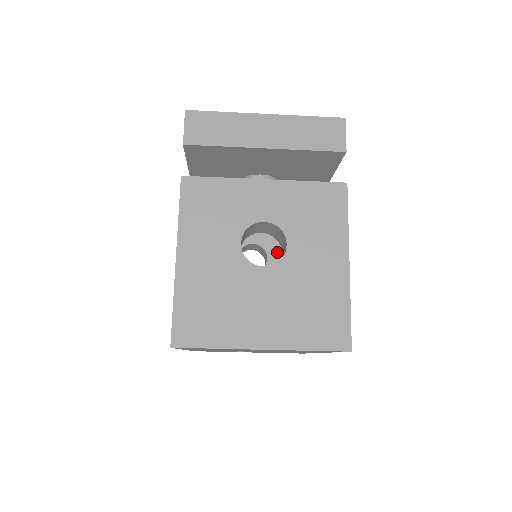
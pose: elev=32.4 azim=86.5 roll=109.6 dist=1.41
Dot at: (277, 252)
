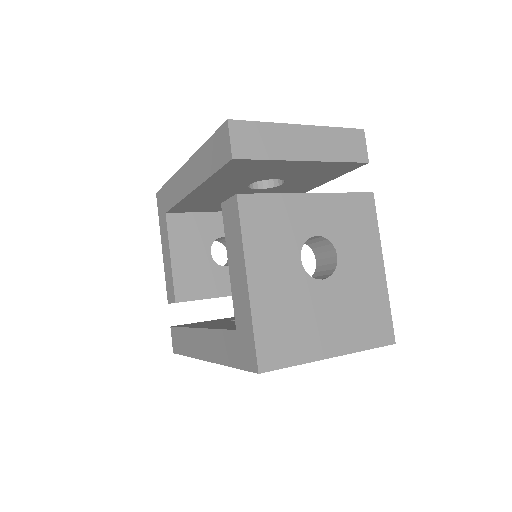
Dot at: occluded
